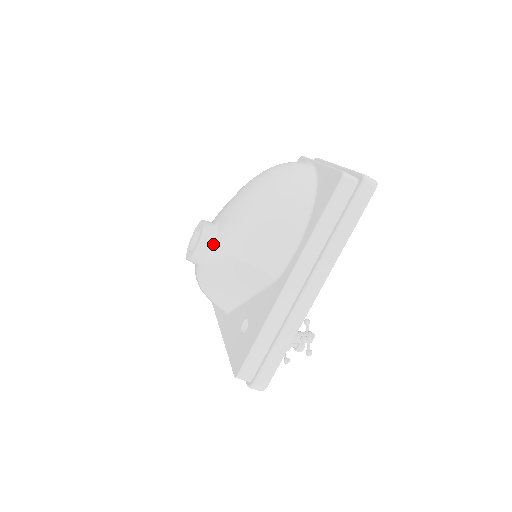
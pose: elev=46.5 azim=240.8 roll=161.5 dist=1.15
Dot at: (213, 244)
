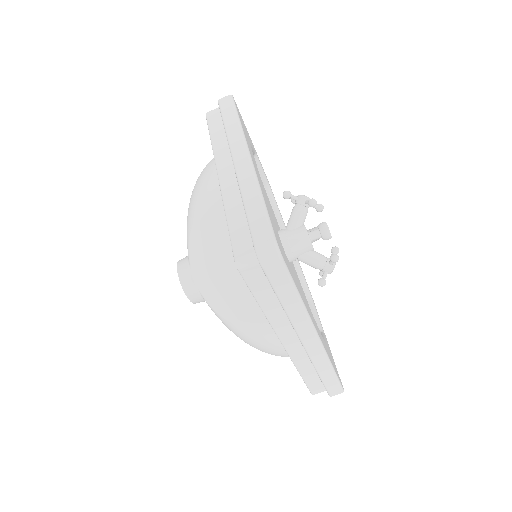
Dot at: occluded
